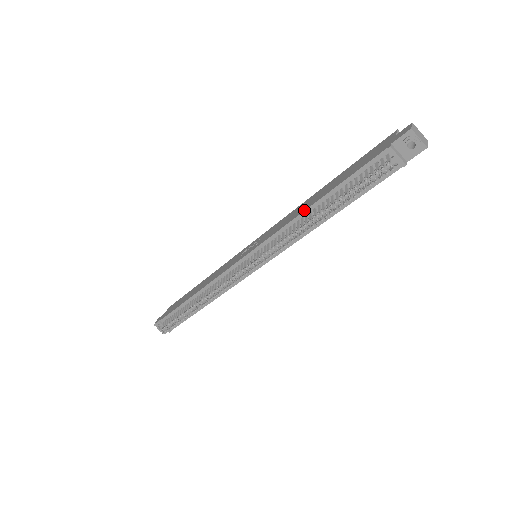
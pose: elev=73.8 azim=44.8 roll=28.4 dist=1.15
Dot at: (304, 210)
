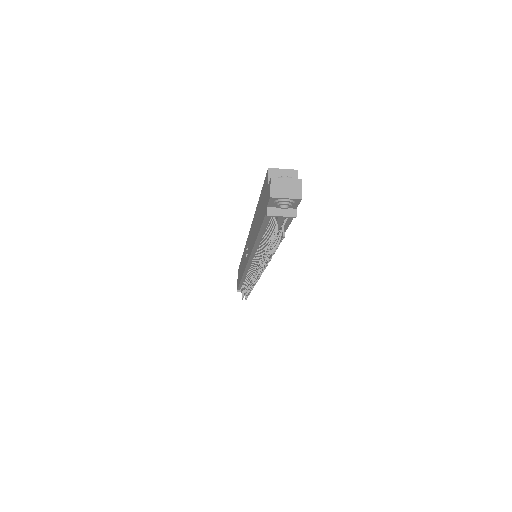
Dot at: (253, 245)
